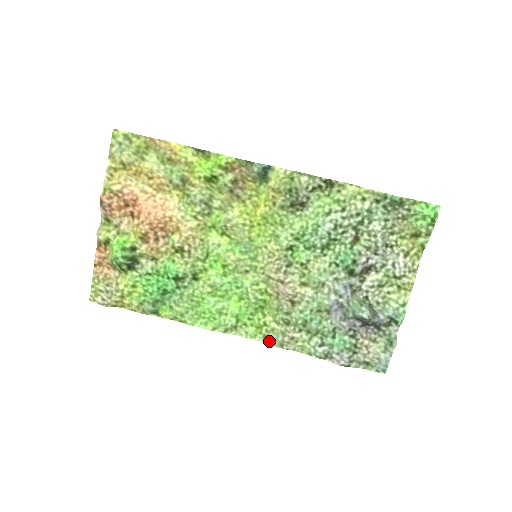
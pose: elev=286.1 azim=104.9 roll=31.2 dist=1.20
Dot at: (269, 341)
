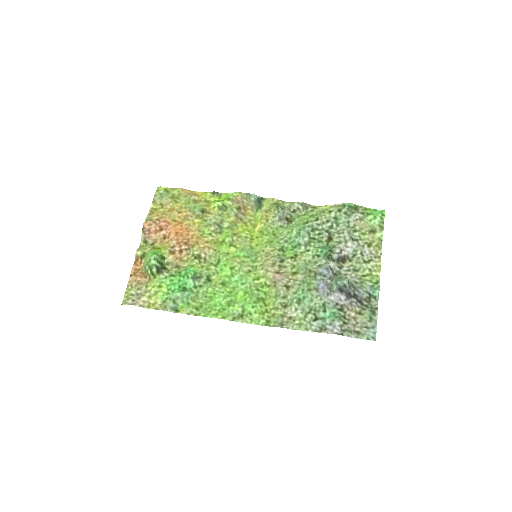
Dot at: (271, 325)
